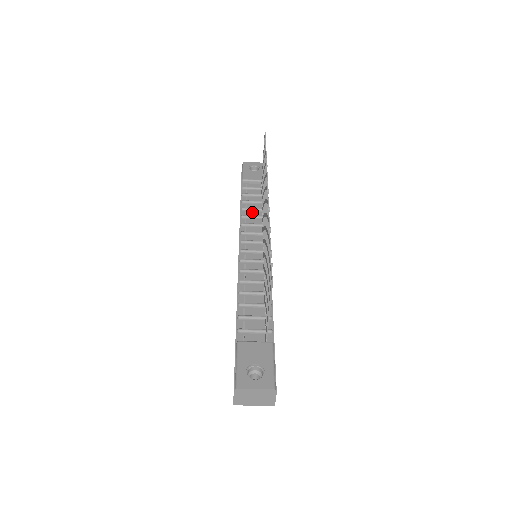
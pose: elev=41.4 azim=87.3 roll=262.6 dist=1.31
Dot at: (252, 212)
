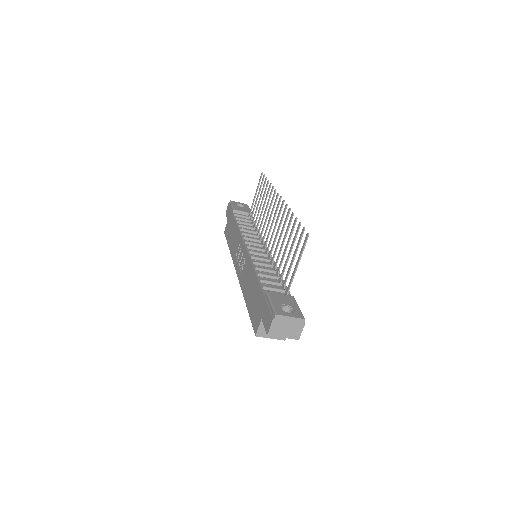
Dot at: (247, 229)
